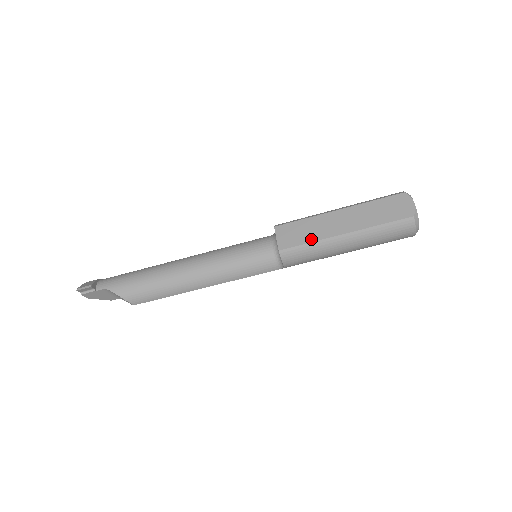
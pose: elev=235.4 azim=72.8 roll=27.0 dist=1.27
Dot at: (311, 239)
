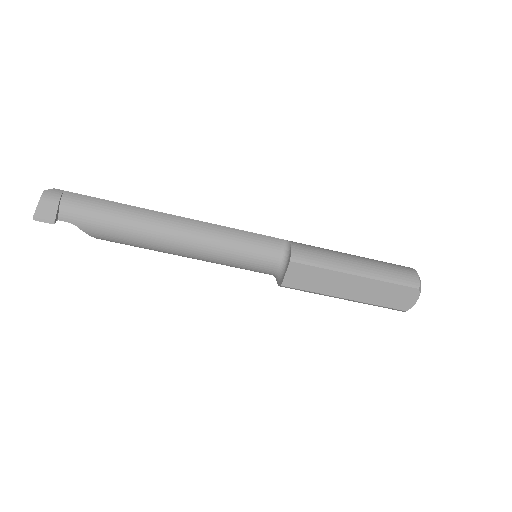
Dot at: (315, 290)
